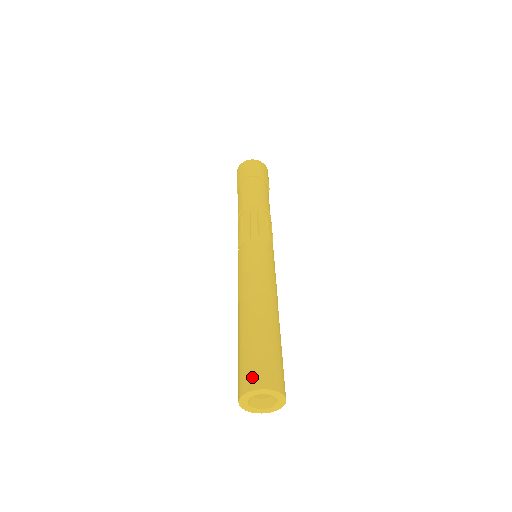
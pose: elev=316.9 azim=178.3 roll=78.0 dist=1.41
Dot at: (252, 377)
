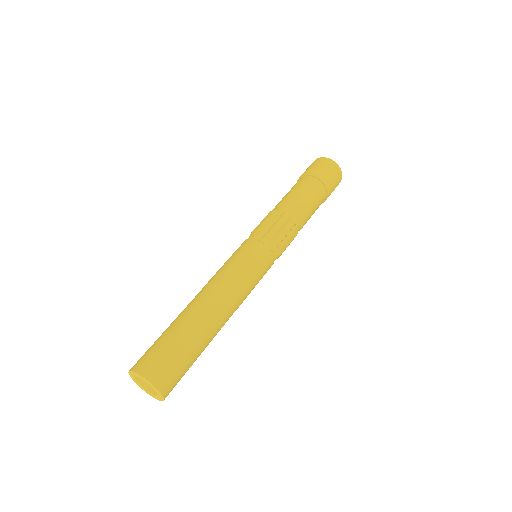
Dot at: (150, 364)
